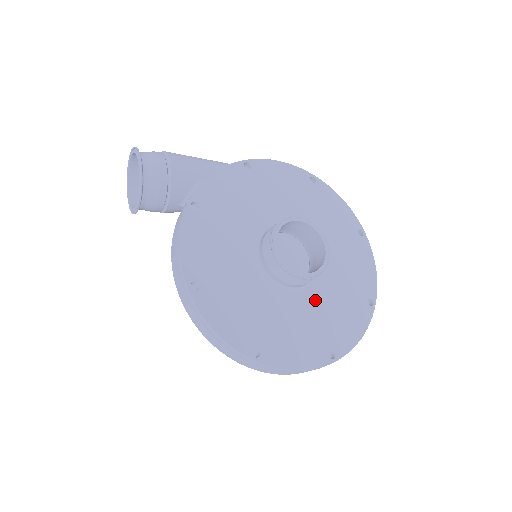
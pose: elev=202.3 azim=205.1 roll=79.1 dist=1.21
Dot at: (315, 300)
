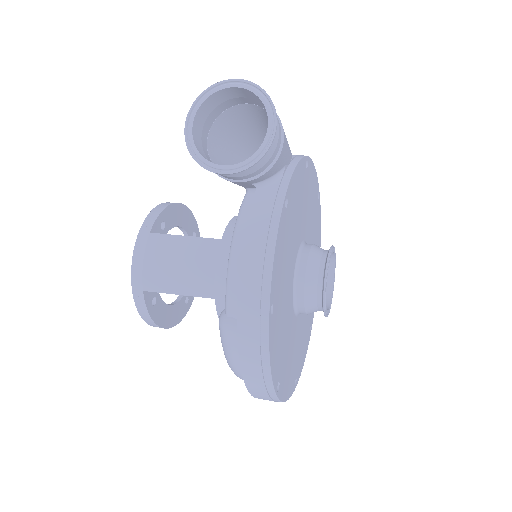
Dot at: (300, 326)
